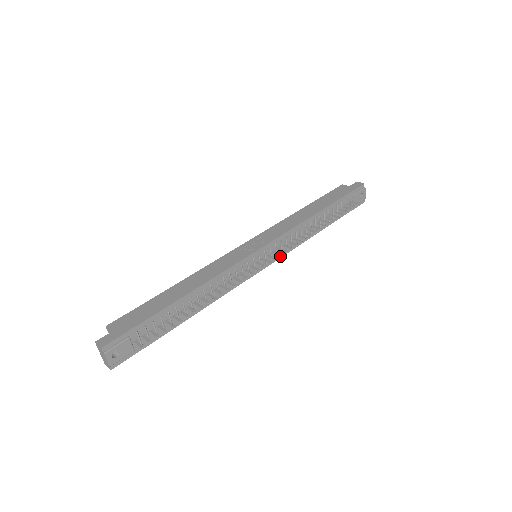
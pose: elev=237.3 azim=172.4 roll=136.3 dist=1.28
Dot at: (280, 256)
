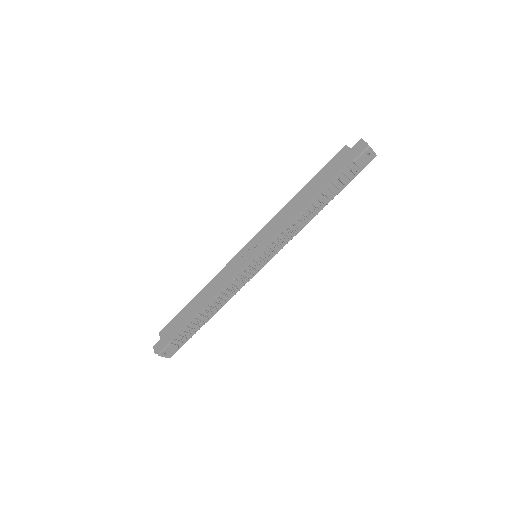
Dot at: (279, 249)
